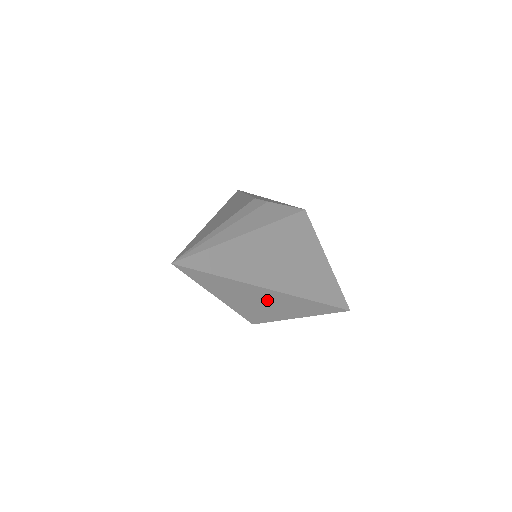
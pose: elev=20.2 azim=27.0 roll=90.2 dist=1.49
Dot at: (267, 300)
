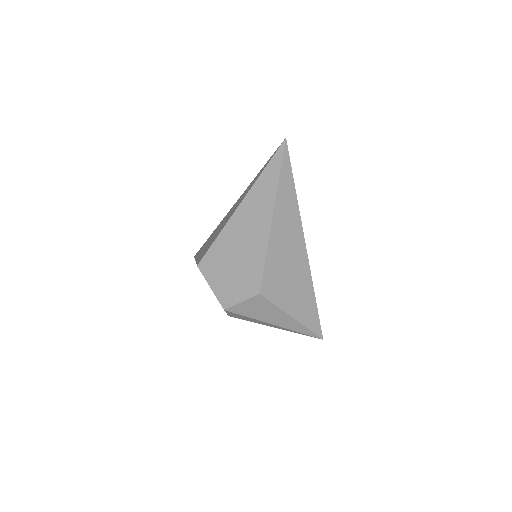
Dot at: (293, 258)
